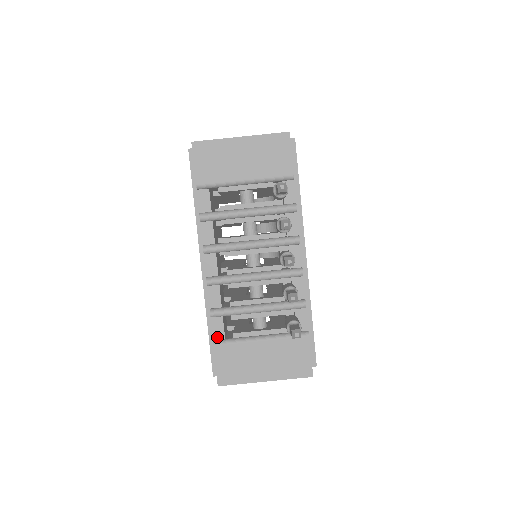
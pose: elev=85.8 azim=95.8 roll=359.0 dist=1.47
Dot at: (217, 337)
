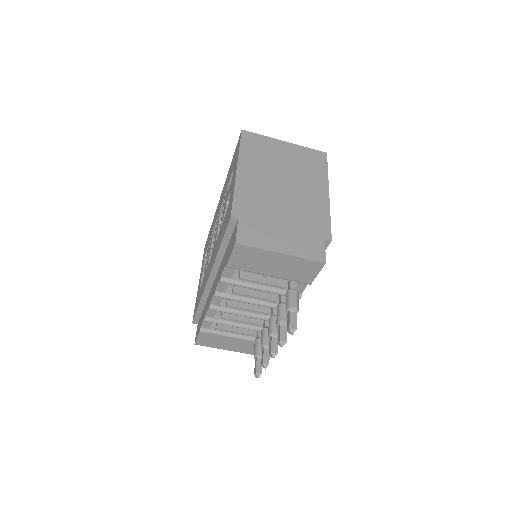
Dot at: (204, 327)
